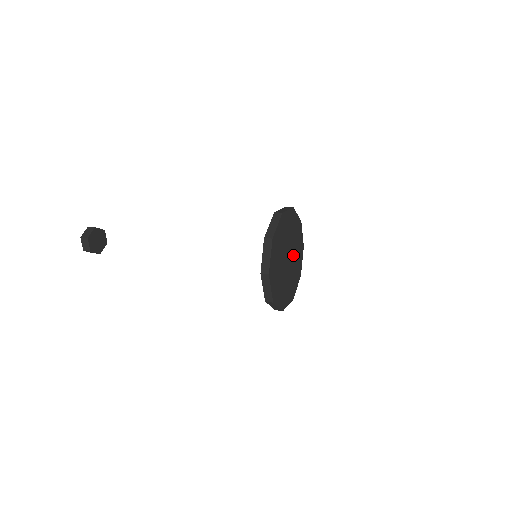
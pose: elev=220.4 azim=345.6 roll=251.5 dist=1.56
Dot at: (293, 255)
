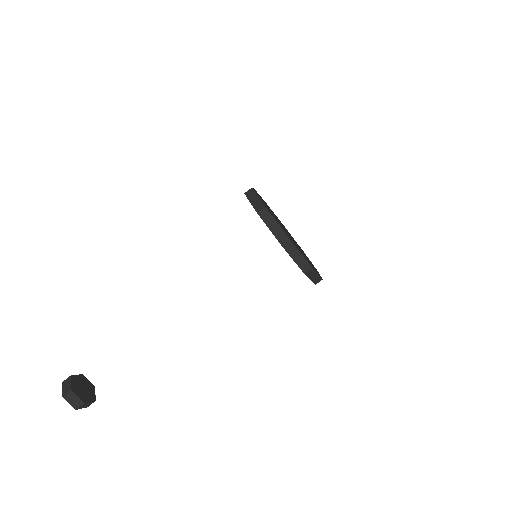
Dot at: occluded
